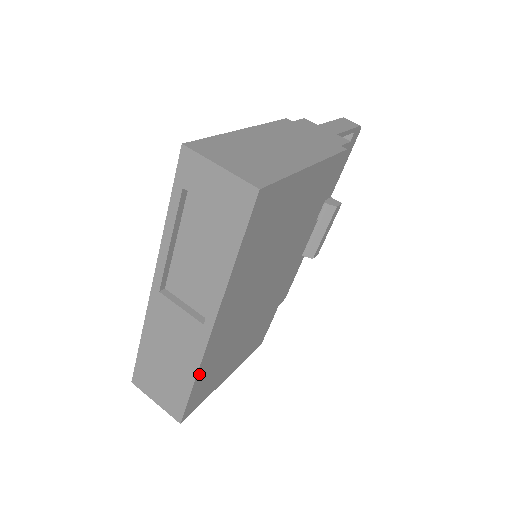
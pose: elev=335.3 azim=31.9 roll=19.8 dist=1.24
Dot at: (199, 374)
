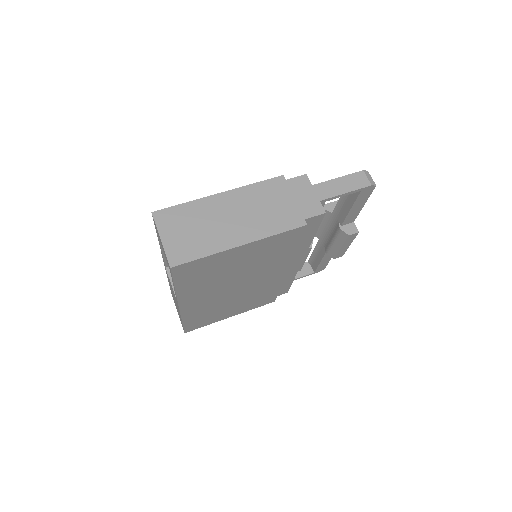
Dot at: (185, 319)
